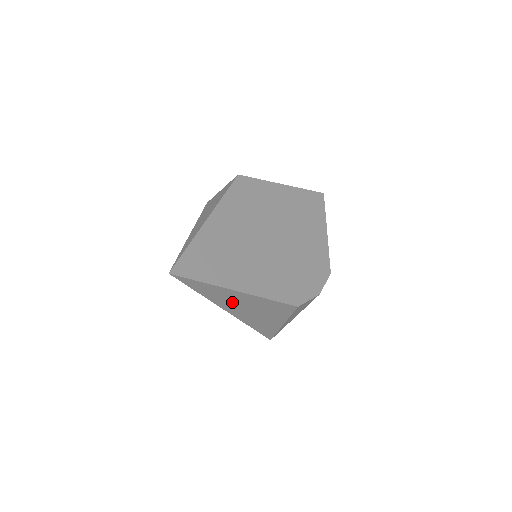
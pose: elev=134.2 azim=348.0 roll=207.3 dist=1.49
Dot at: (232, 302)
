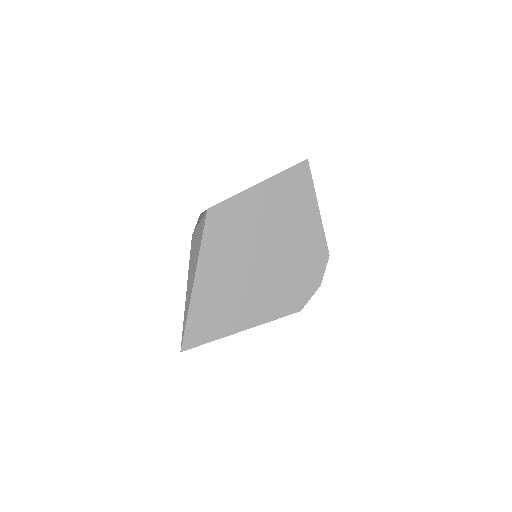
Dot at: occluded
